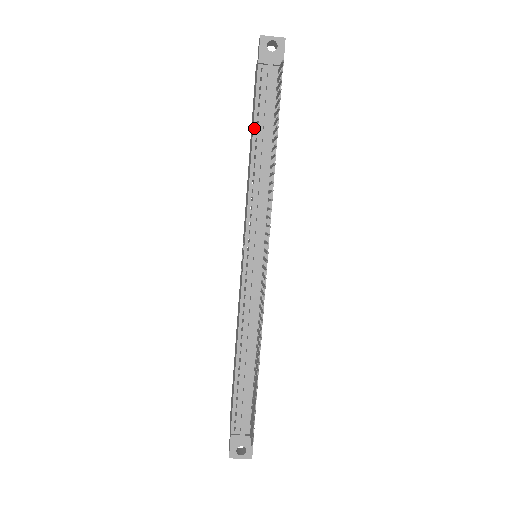
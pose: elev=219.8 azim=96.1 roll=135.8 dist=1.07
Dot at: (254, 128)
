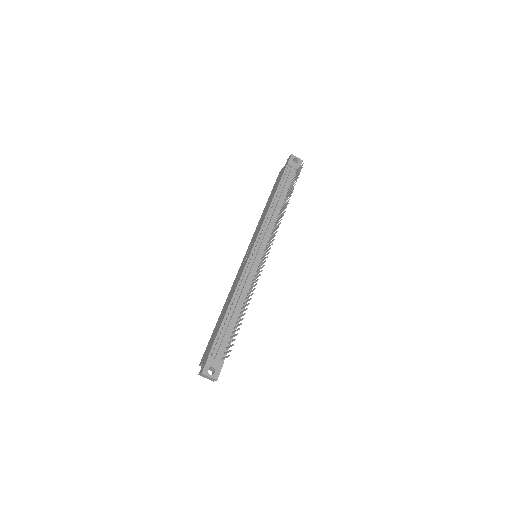
Dot at: (277, 190)
